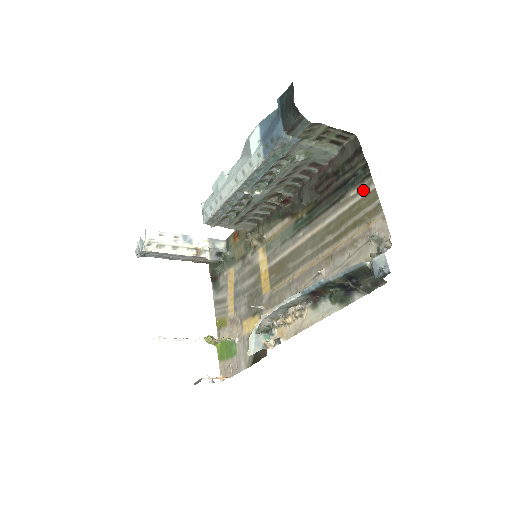
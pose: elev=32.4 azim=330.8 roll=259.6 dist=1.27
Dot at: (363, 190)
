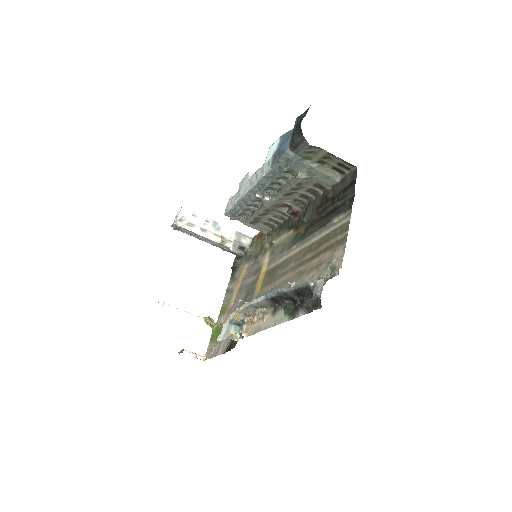
Dot at: (343, 219)
